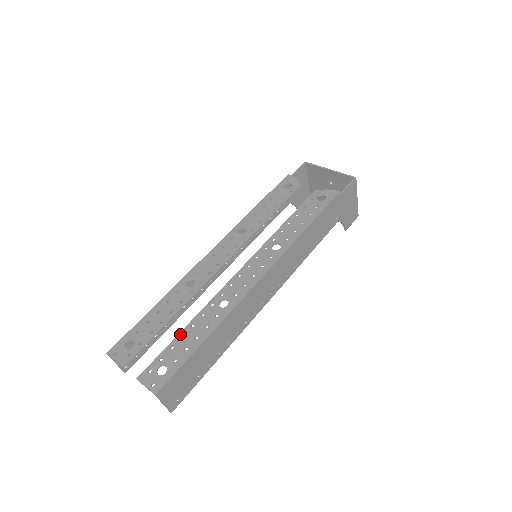
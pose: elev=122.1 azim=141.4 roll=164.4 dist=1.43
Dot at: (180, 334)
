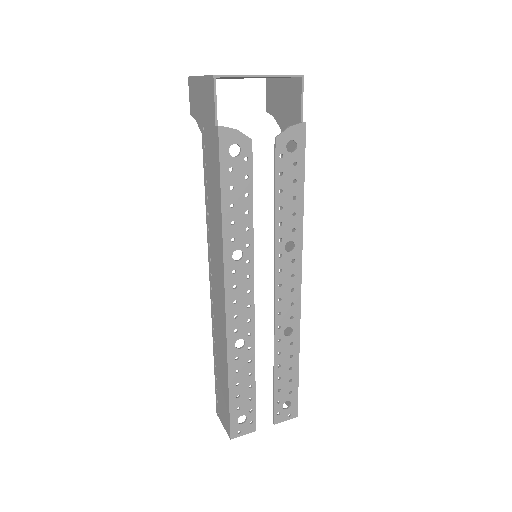
Dot at: (276, 379)
